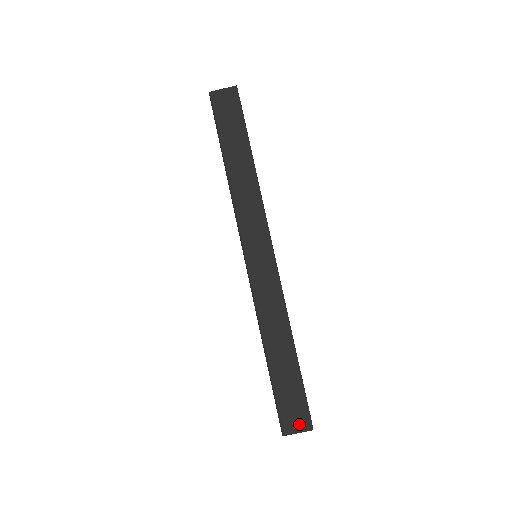
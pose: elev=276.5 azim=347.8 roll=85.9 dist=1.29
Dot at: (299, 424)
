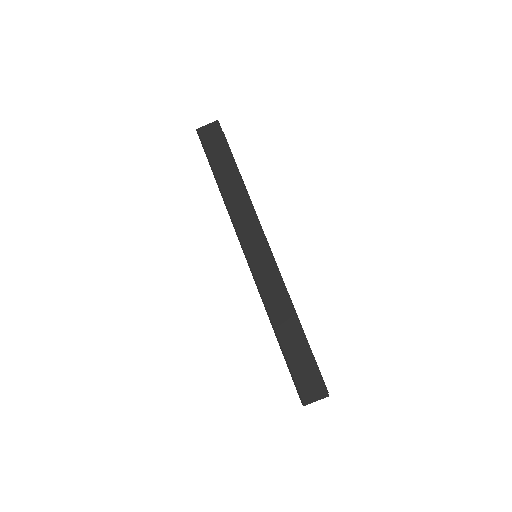
Dot at: (316, 393)
